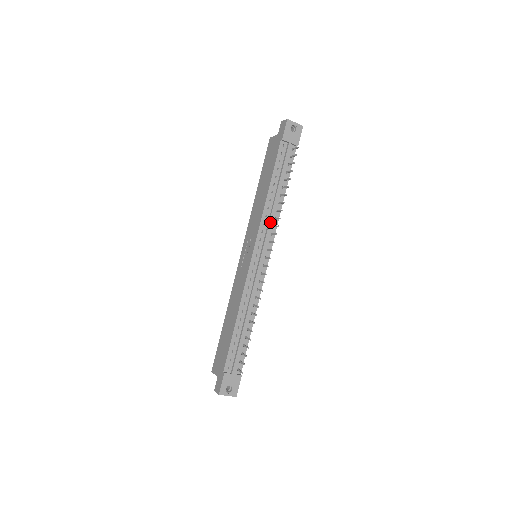
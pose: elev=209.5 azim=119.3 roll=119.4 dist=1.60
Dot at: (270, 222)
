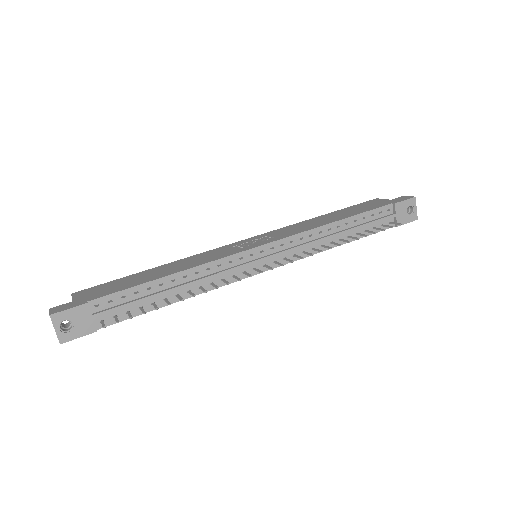
Dot at: (308, 244)
